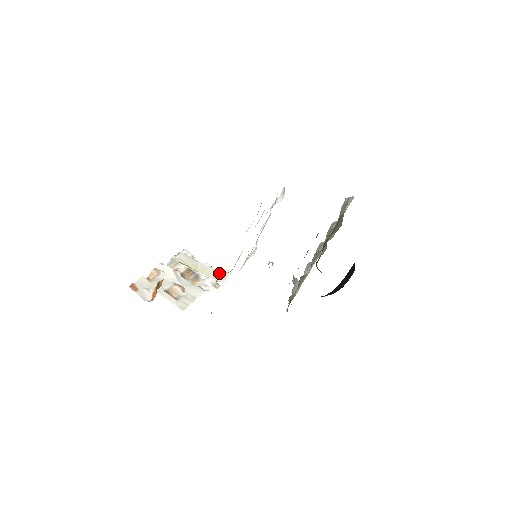
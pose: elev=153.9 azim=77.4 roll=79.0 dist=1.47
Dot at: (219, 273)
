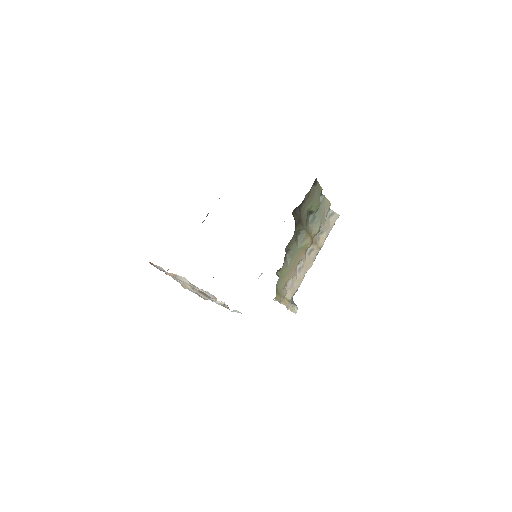
Dot at: occluded
